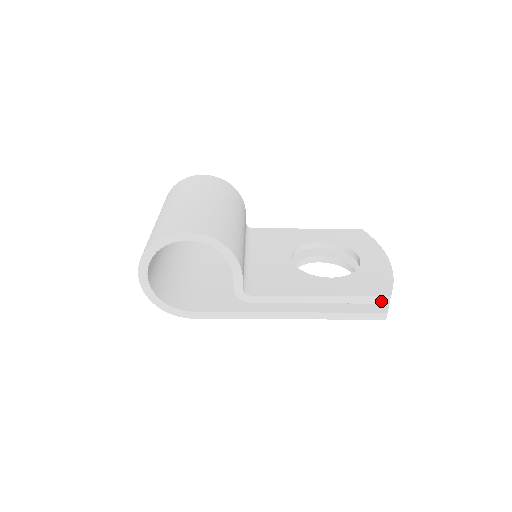
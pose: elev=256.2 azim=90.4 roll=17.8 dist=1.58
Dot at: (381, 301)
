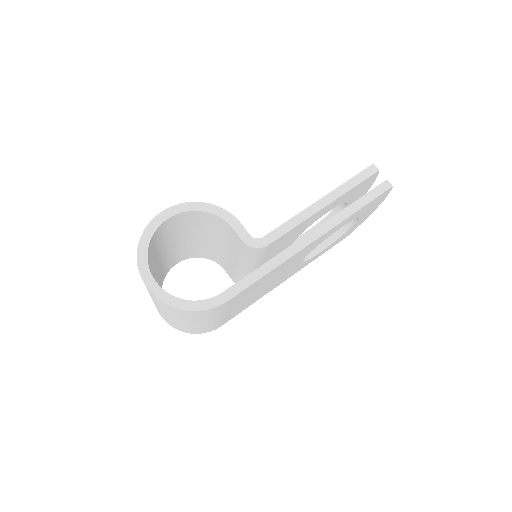
Dot at: (371, 172)
